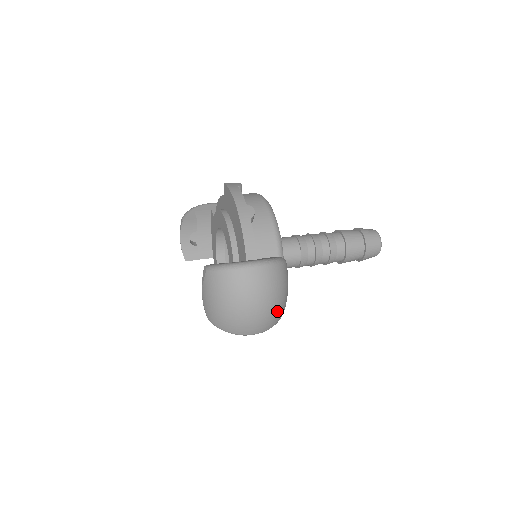
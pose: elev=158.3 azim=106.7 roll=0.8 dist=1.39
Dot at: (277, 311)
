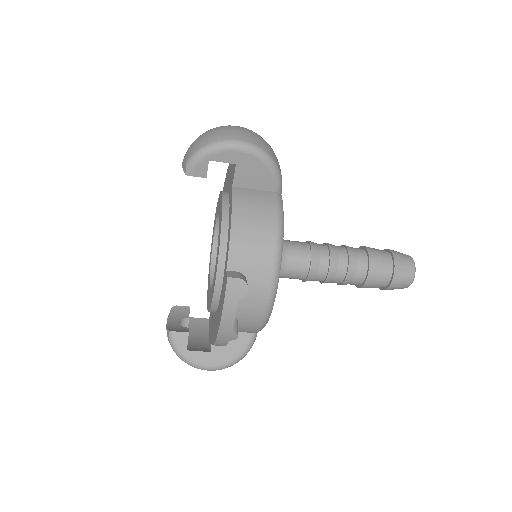
Dot at: (264, 141)
